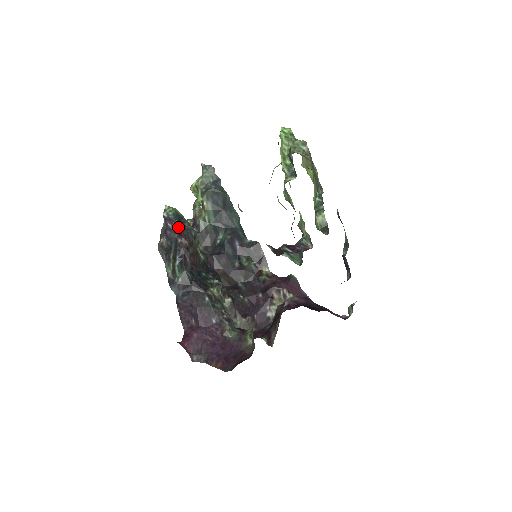
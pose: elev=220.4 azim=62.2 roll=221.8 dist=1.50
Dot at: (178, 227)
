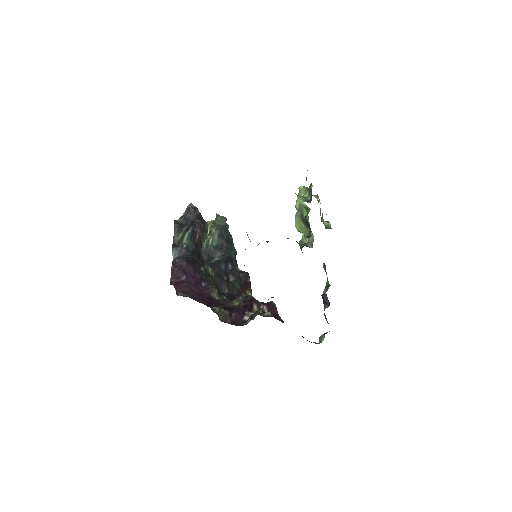
Dot at: (198, 215)
